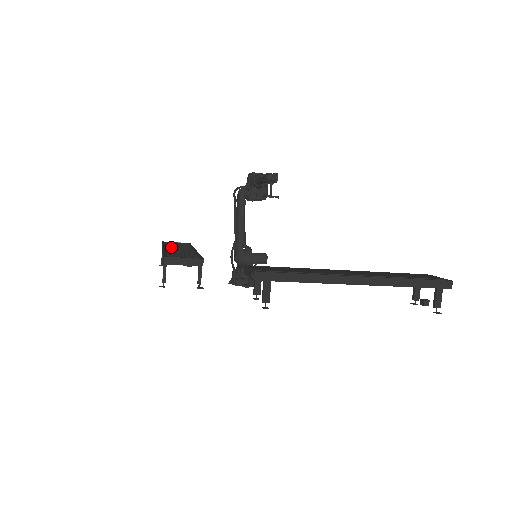
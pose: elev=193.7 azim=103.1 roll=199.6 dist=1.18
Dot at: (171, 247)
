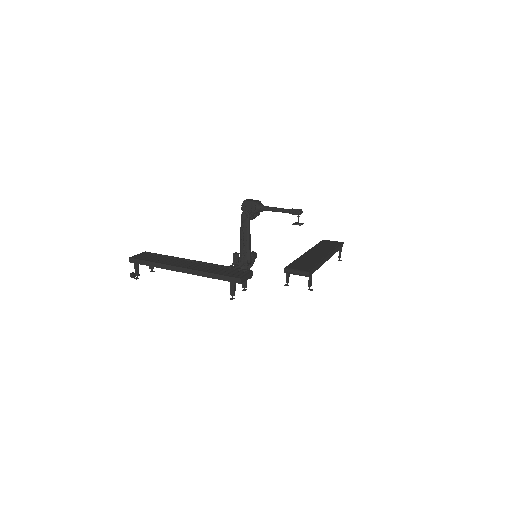
Dot at: (177, 264)
